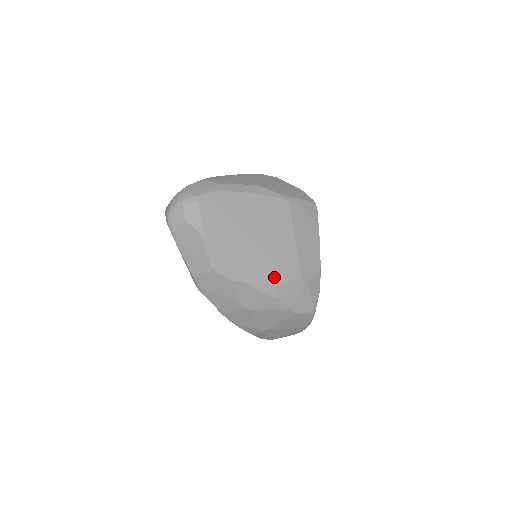
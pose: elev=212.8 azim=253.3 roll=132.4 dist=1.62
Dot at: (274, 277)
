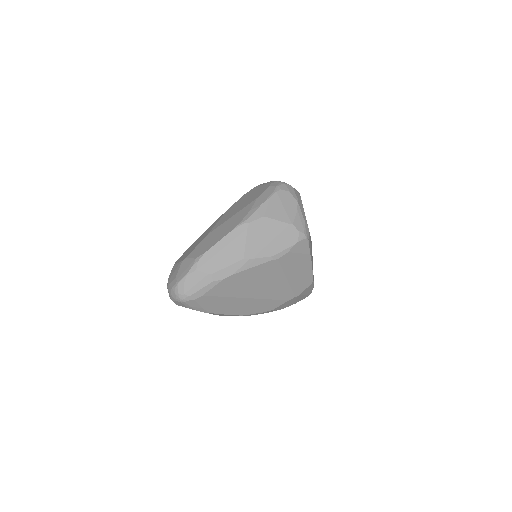
Dot at: (271, 306)
